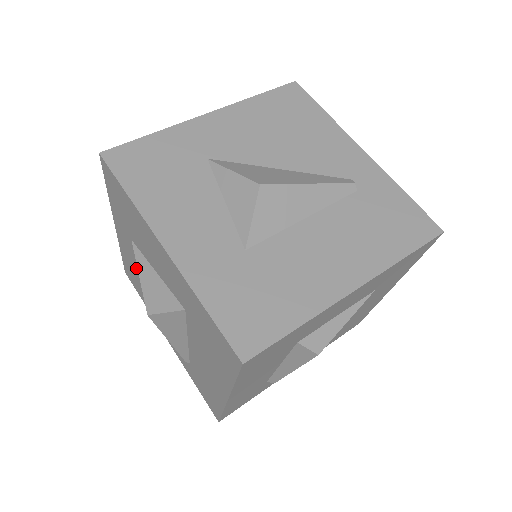
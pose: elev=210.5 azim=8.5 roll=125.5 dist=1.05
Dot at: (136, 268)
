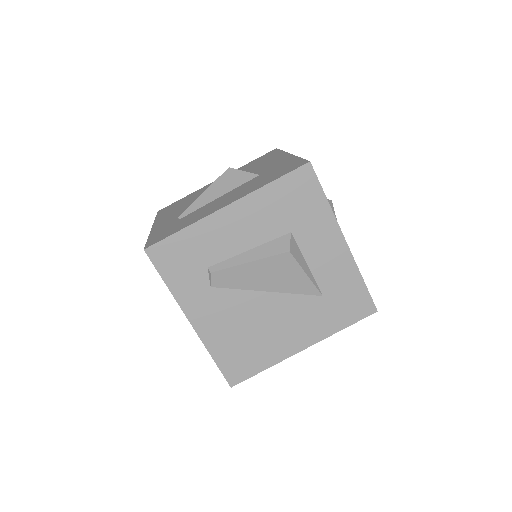
Dot at: (202, 192)
